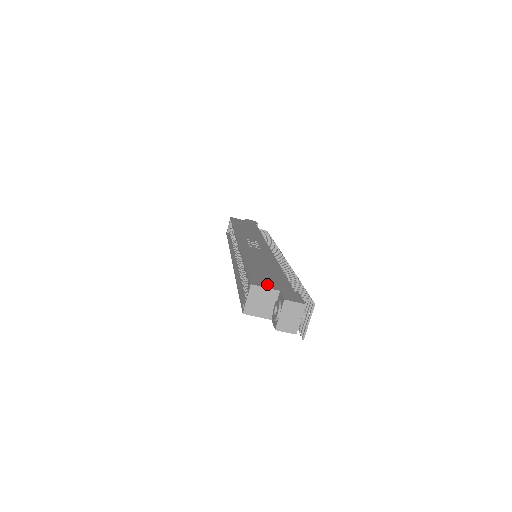
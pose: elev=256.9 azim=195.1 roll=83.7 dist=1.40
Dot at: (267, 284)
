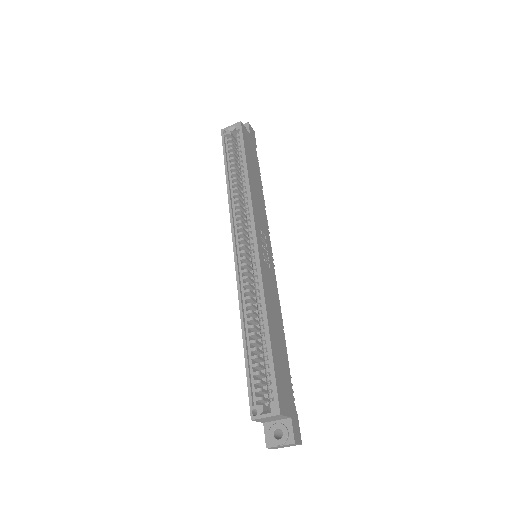
Dot at: (286, 404)
